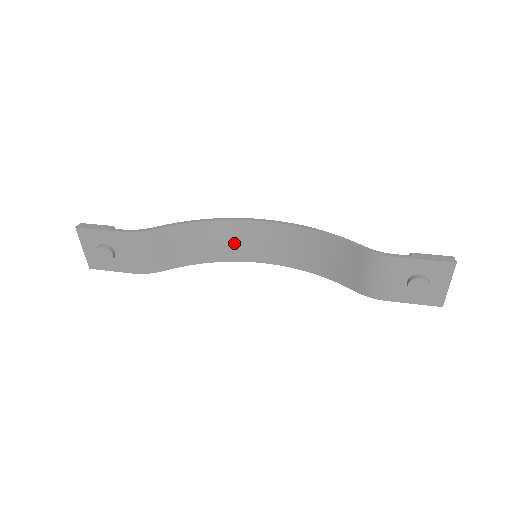
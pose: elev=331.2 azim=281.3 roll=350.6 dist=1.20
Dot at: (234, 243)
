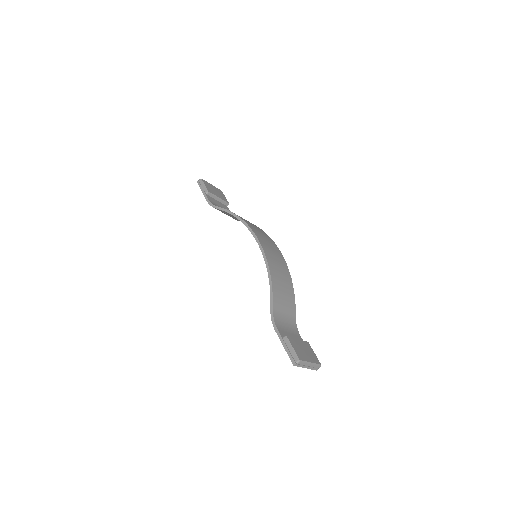
Dot at: occluded
